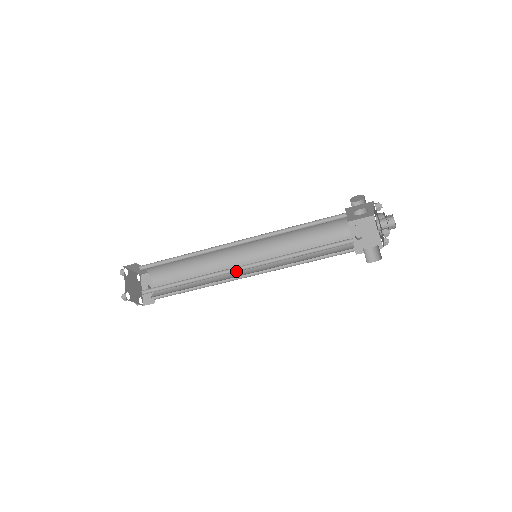
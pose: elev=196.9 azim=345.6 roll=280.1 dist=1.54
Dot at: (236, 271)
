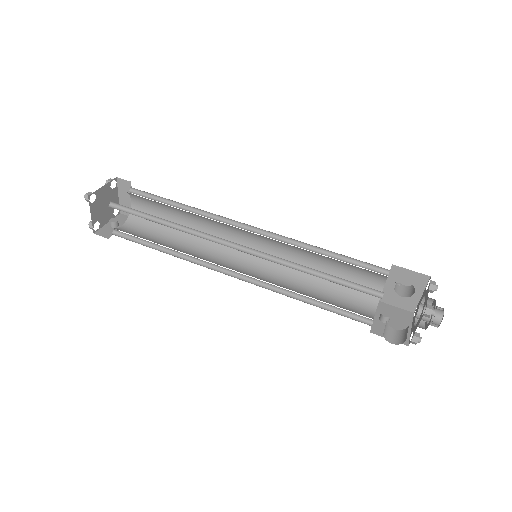
Dot at: (225, 245)
